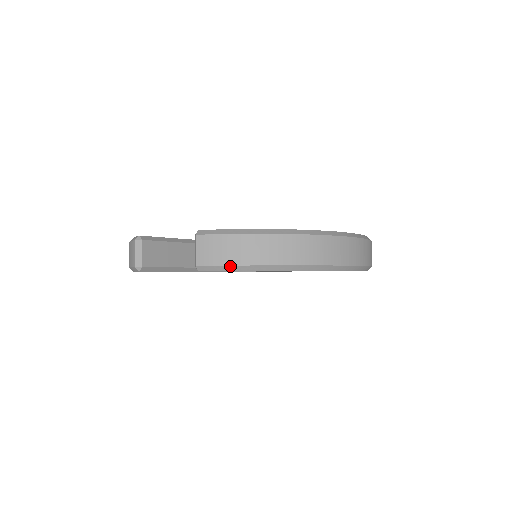
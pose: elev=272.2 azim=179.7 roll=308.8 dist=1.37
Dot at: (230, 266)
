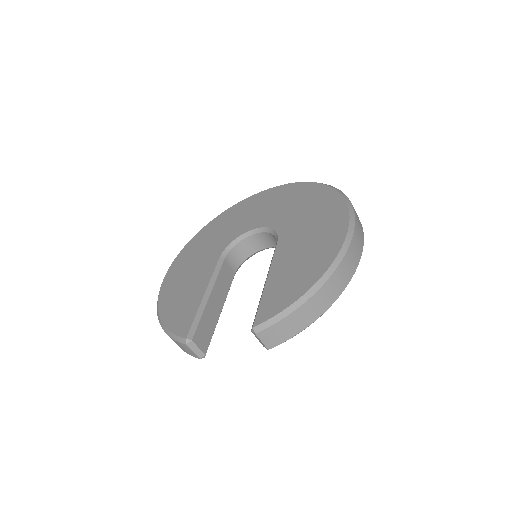
Dot at: (295, 335)
